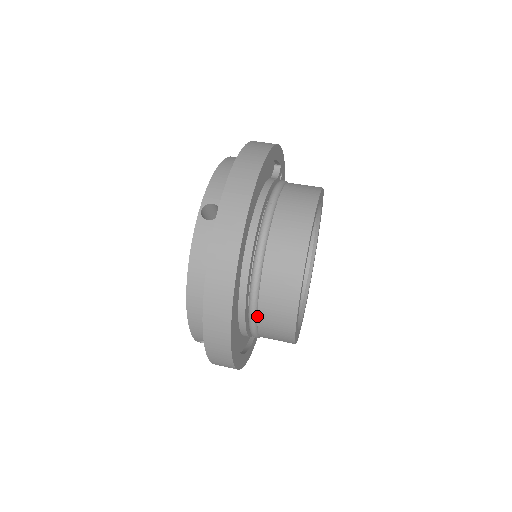
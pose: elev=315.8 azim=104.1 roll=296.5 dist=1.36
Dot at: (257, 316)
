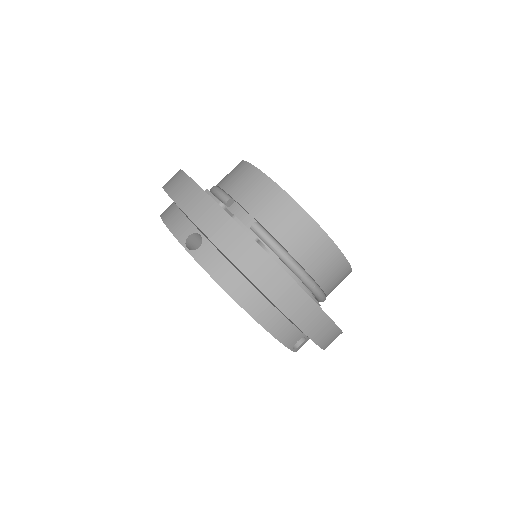
Dot at: occluded
